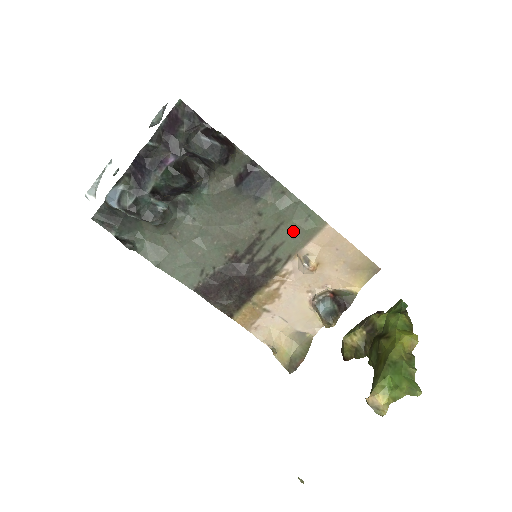
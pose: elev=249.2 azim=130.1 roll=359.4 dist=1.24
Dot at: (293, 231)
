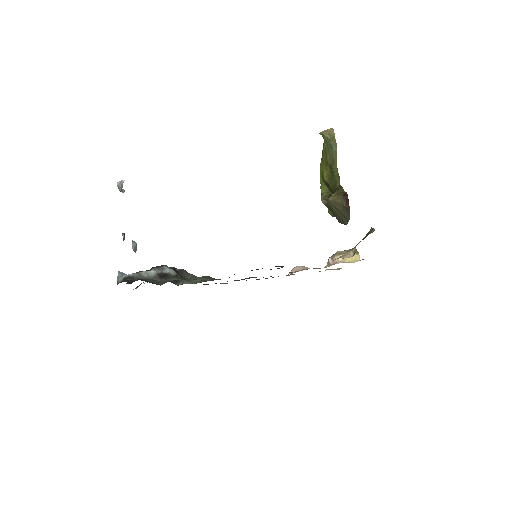
Dot at: occluded
